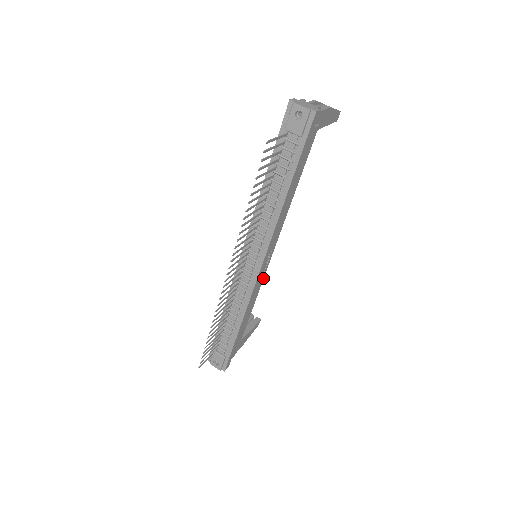
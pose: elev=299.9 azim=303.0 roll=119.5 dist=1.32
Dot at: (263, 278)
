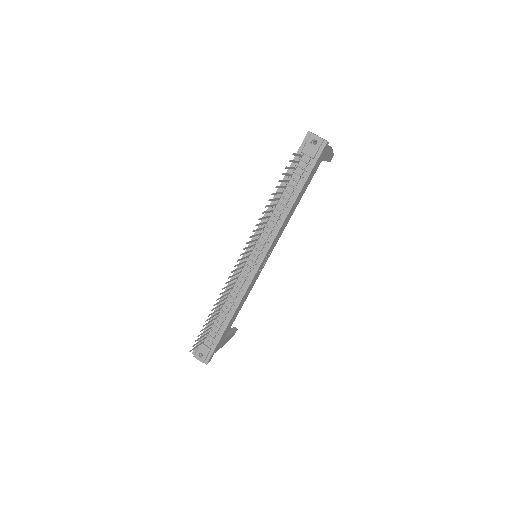
Dot at: (257, 277)
